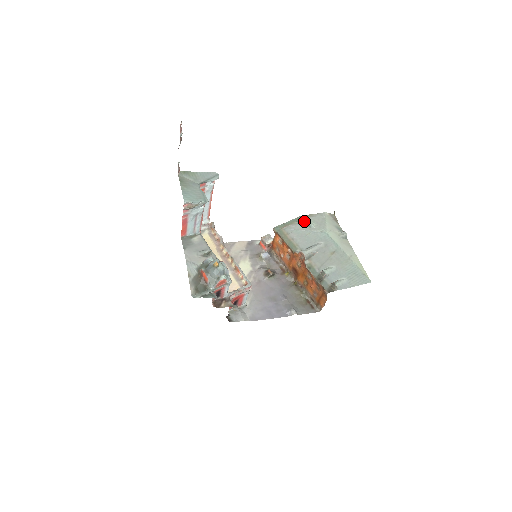
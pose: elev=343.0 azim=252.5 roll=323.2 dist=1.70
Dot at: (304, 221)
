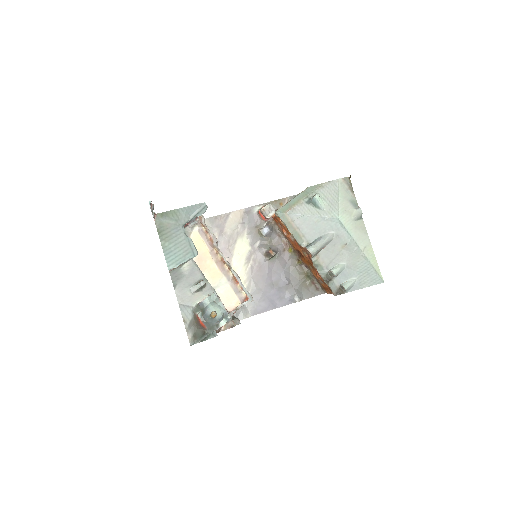
Dot at: (312, 200)
